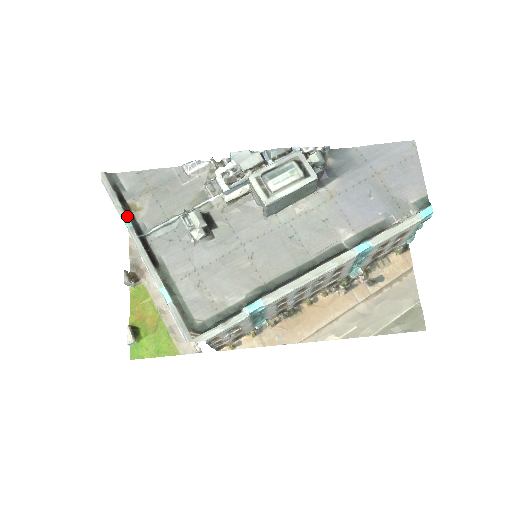
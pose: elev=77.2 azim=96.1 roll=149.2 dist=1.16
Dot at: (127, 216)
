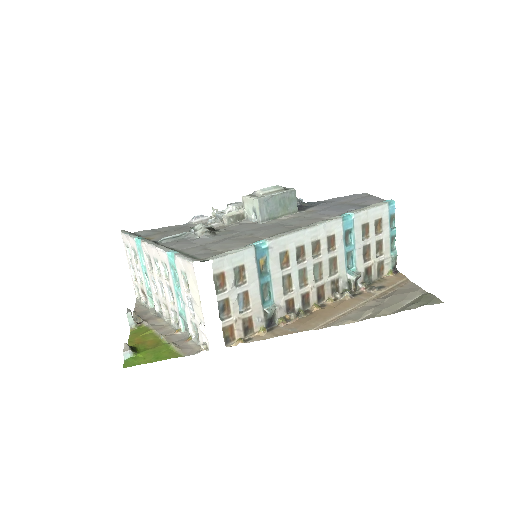
Dot at: (141, 237)
